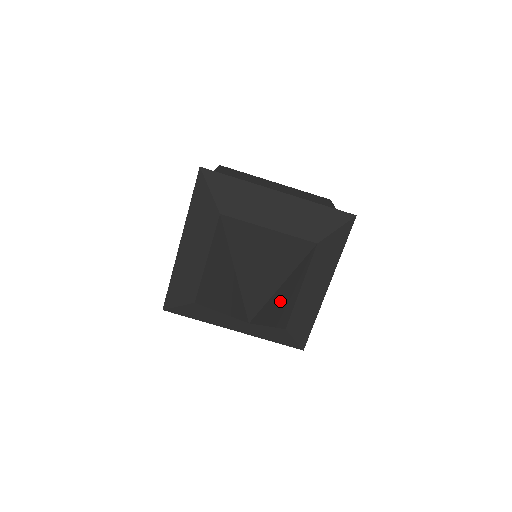
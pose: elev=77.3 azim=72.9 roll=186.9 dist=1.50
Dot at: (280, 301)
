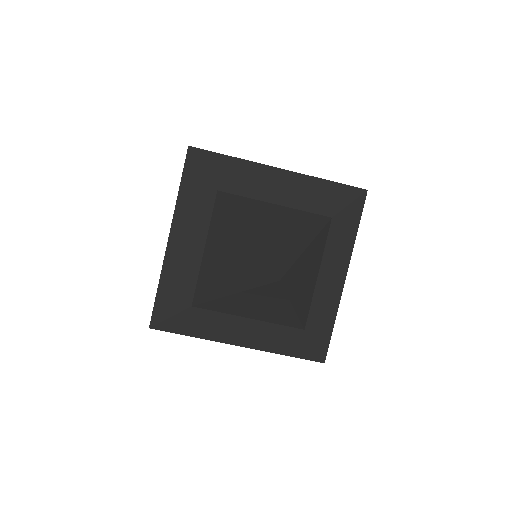
Dot at: (303, 276)
